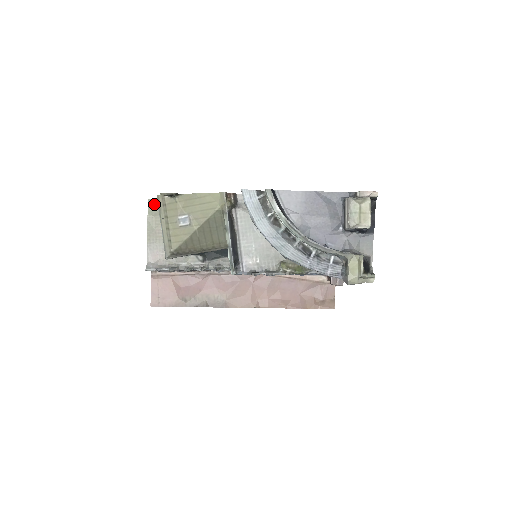
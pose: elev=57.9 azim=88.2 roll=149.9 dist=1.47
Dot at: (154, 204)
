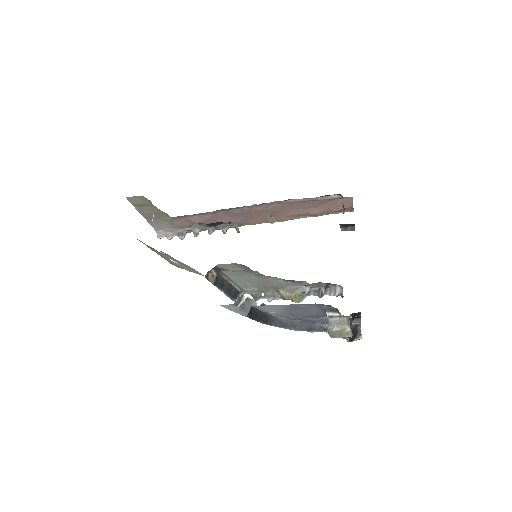
Dot at: (135, 200)
